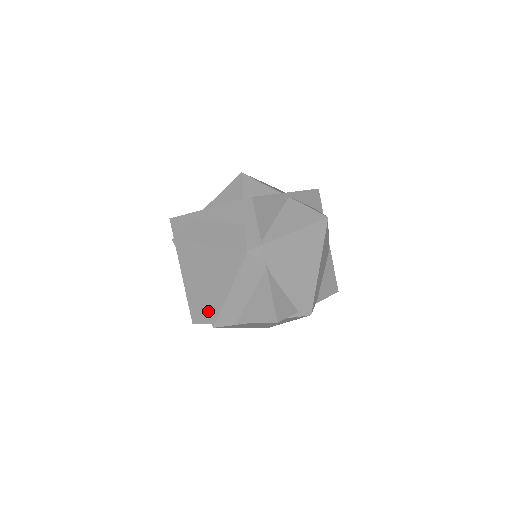
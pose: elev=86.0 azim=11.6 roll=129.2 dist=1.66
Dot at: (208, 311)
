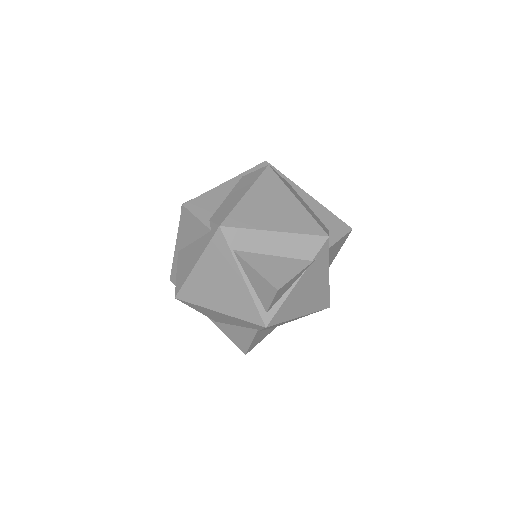
Dot at: (233, 216)
